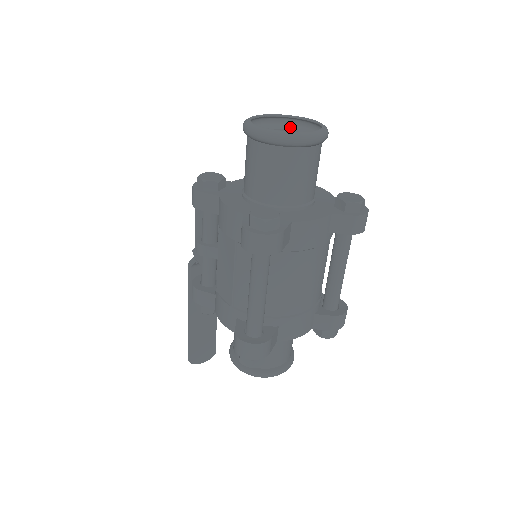
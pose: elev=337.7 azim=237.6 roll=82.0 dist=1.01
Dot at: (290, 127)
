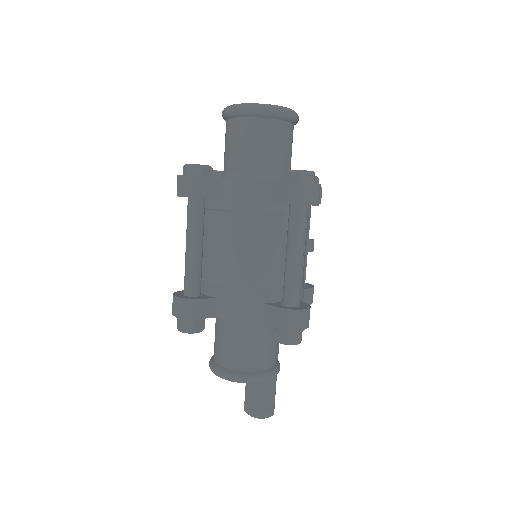
Dot at: occluded
